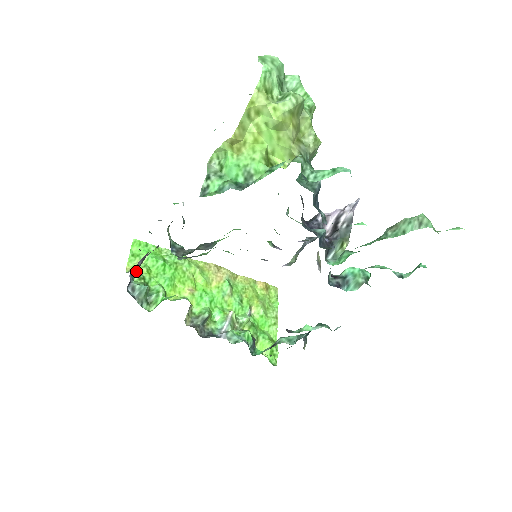
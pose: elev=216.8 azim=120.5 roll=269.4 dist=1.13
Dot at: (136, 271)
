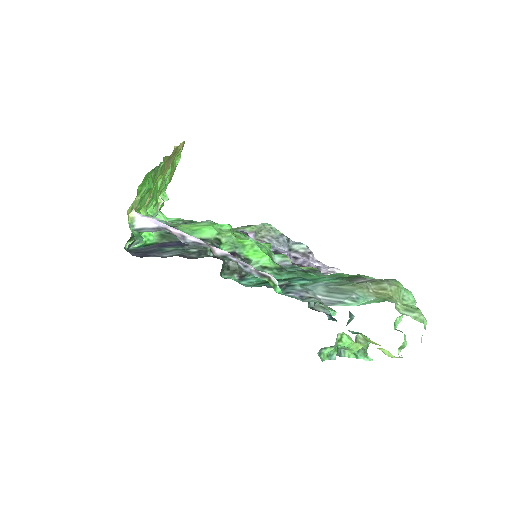
Dot at: (137, 219)
